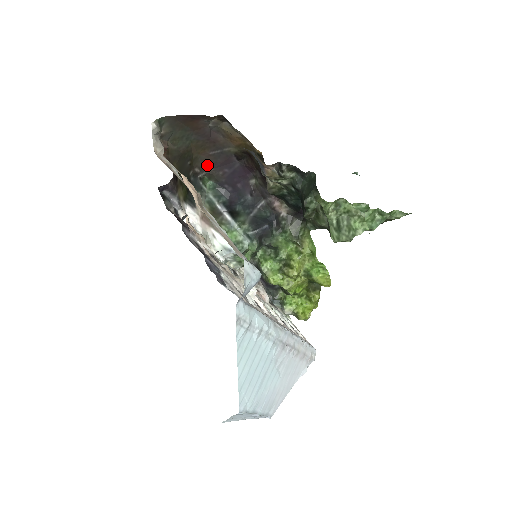
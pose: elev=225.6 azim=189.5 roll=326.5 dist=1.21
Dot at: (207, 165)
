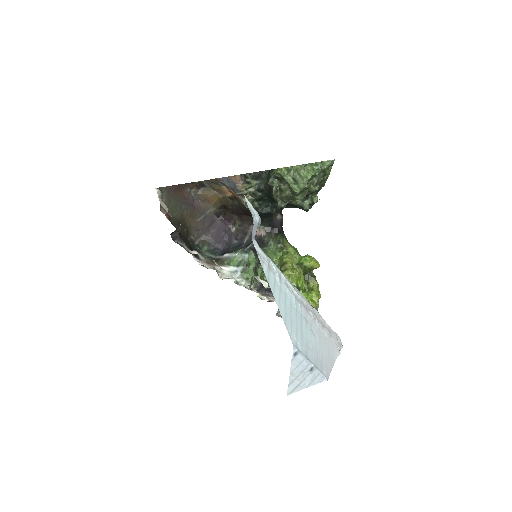
Dot at: (198, 233)
